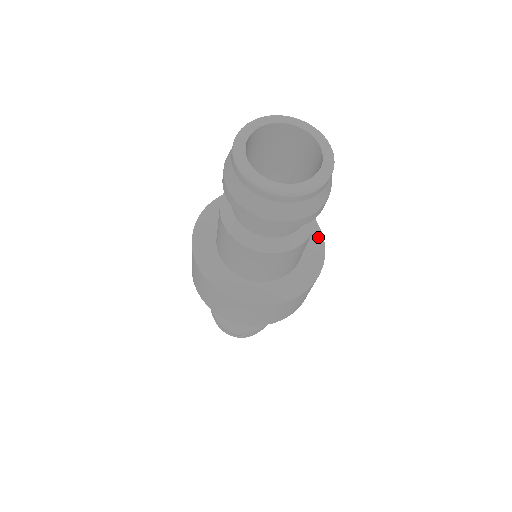
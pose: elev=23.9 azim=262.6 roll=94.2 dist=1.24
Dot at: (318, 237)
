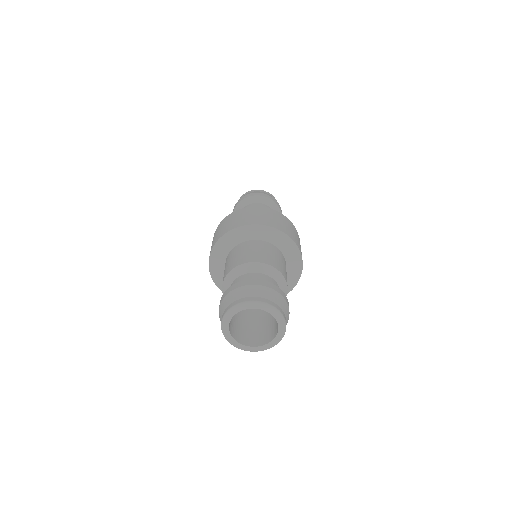
Dot at: (298, 261)
